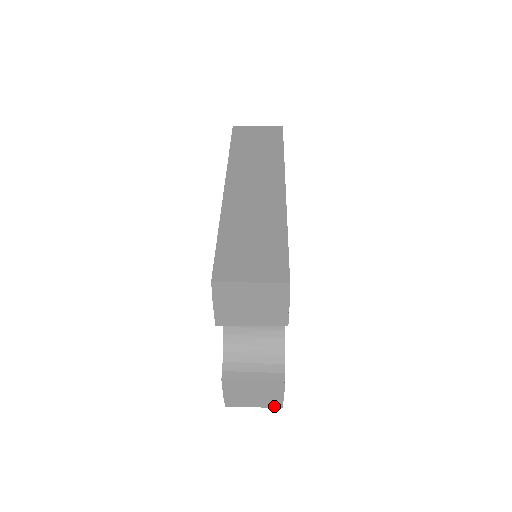
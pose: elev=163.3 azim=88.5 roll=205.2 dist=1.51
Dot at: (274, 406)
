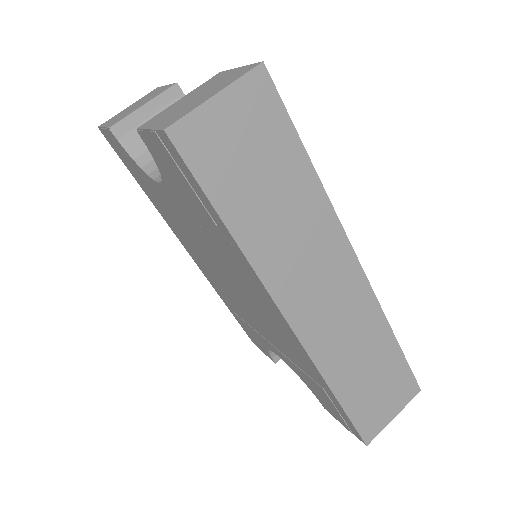
Dot at: occluded
